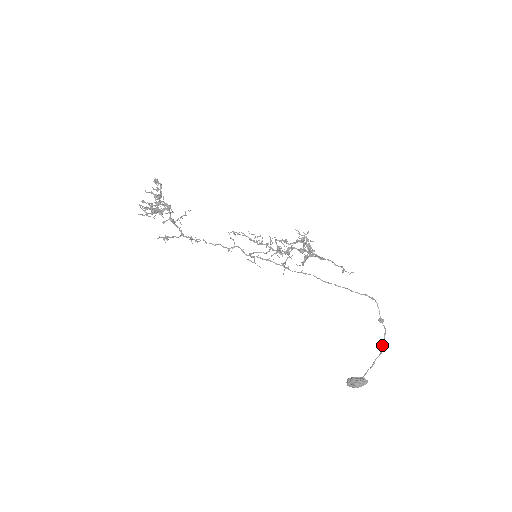
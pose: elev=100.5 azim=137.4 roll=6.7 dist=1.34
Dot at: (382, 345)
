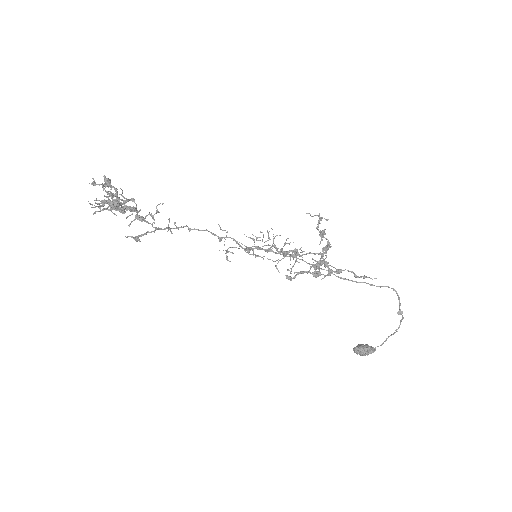
Dot at: occluded
